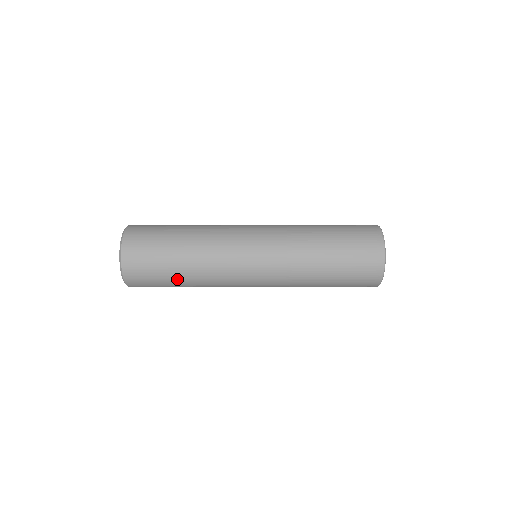
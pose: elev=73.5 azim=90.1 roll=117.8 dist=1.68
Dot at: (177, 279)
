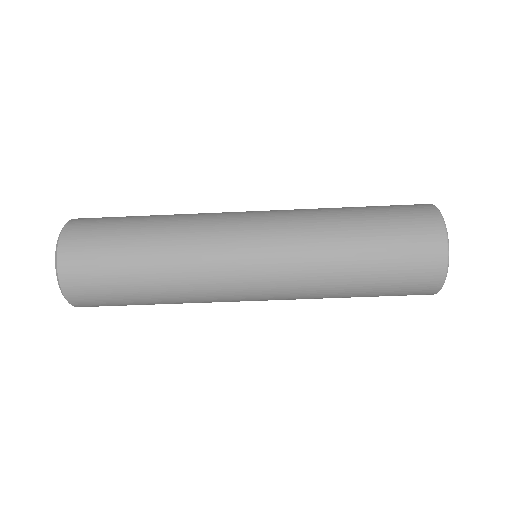
Dot at: occluded
